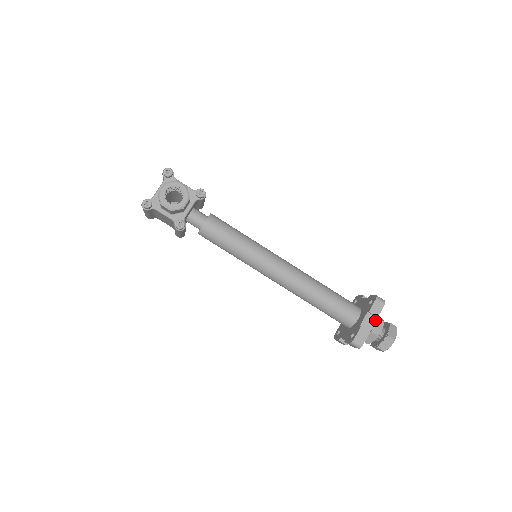
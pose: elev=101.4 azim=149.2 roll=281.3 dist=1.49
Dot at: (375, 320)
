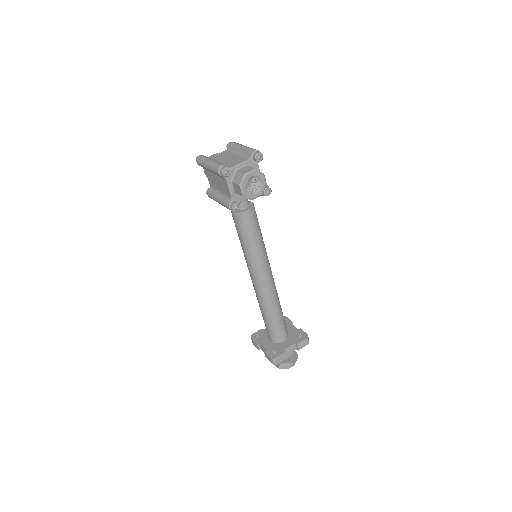
Dot at: occluded
